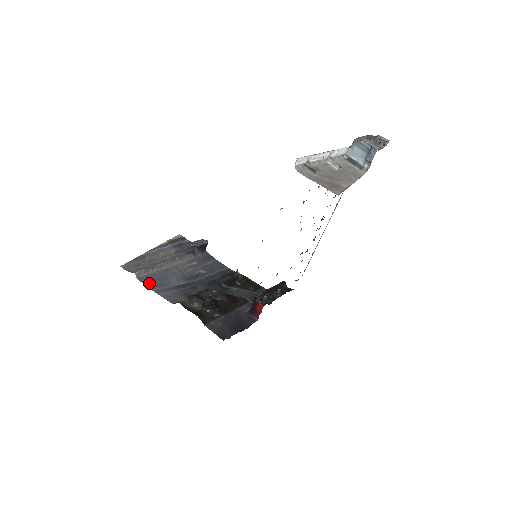
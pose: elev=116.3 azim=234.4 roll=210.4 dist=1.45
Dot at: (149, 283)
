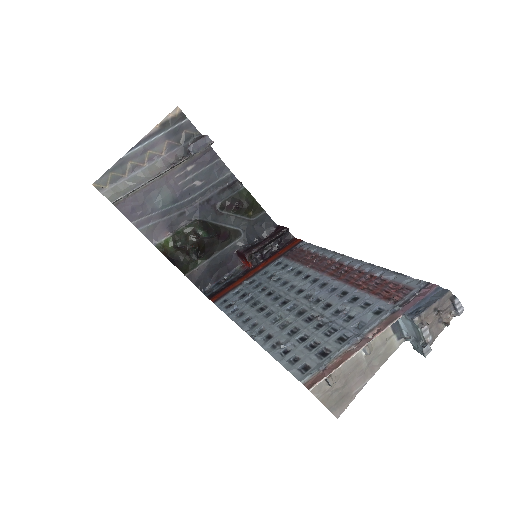
Dot at: (128, 211)
